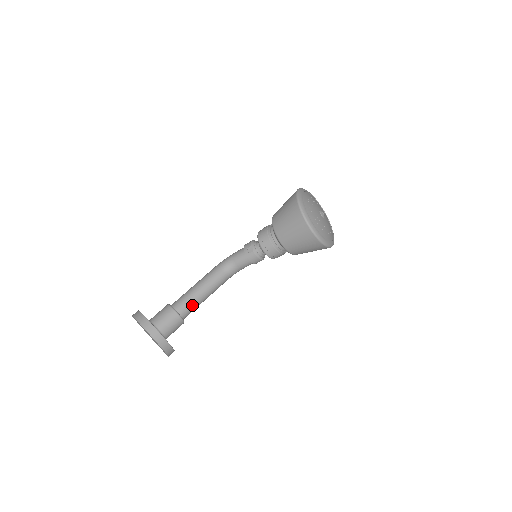
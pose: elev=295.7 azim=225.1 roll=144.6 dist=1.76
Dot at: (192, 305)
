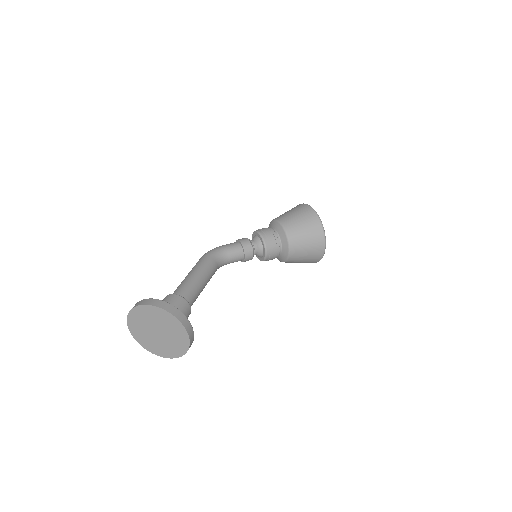
Dot at: (196, 298)
